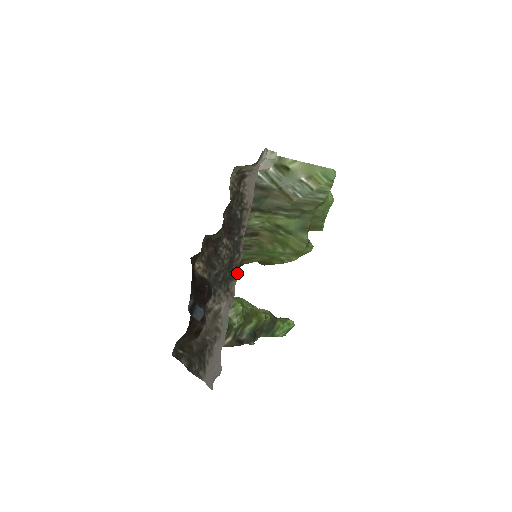
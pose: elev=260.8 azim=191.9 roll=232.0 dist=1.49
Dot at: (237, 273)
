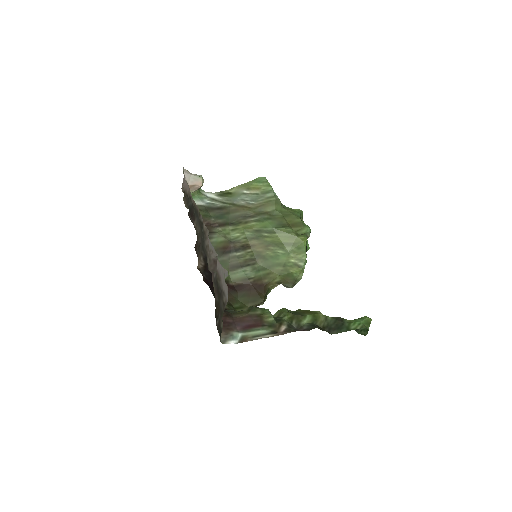
Dot at: (202, 219)
